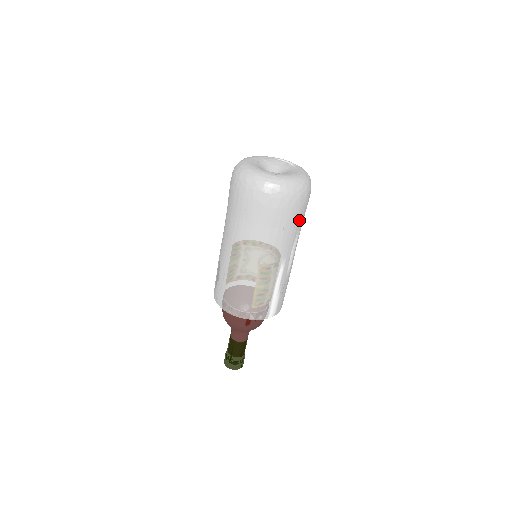
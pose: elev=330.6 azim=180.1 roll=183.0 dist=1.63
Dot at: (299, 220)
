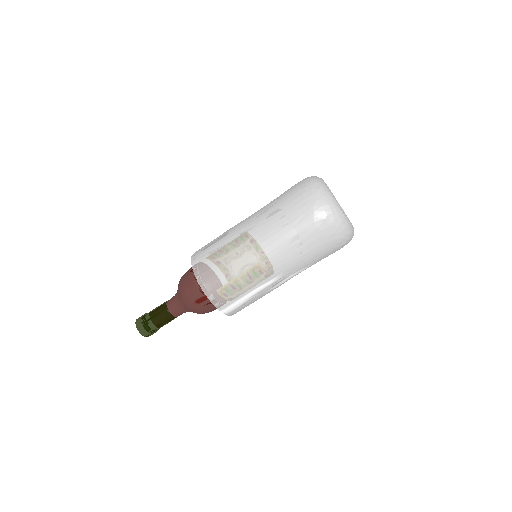
Dot at: (321, 257)
